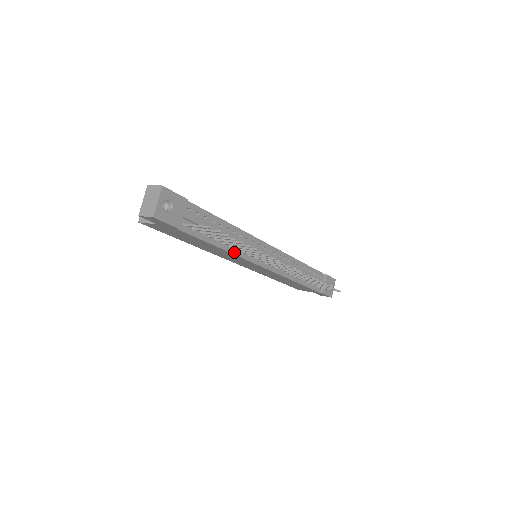
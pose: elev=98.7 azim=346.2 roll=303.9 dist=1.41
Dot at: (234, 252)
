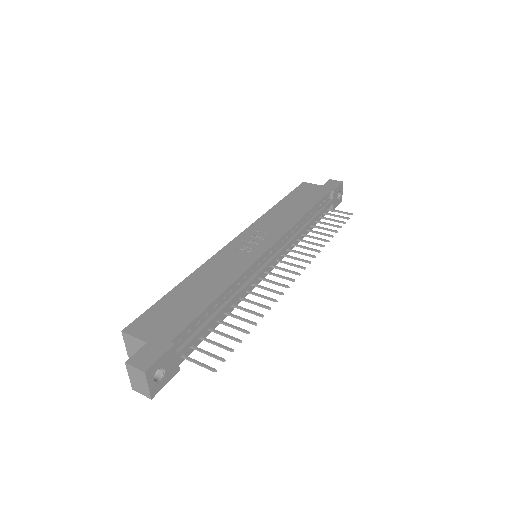
Dot at: (237, 303)
